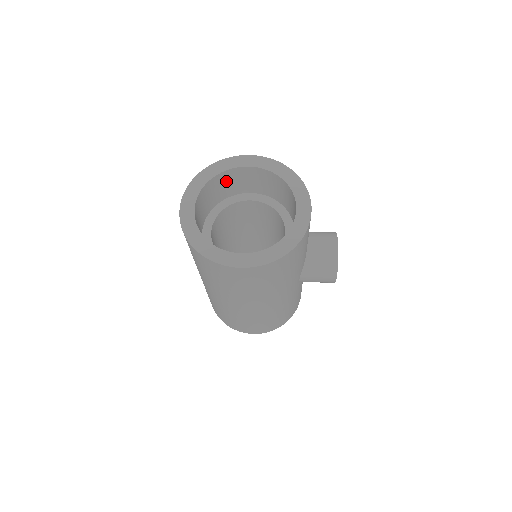
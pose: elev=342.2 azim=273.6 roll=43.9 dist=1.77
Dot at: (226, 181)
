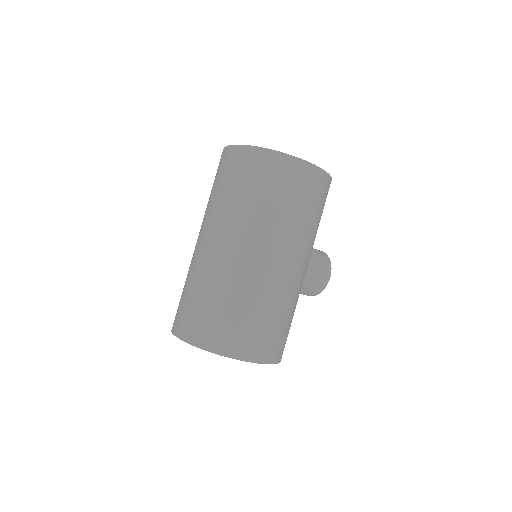
Dot at: occluded
